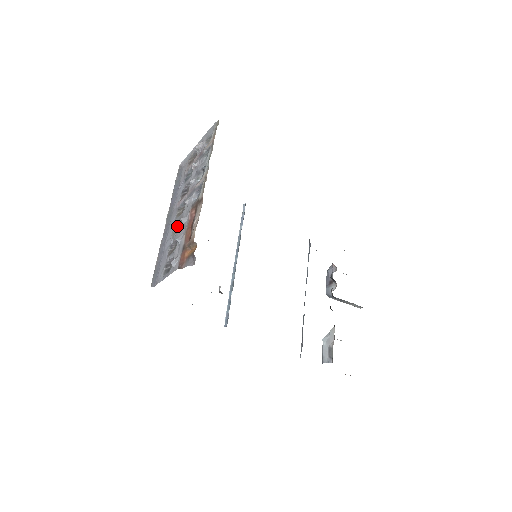
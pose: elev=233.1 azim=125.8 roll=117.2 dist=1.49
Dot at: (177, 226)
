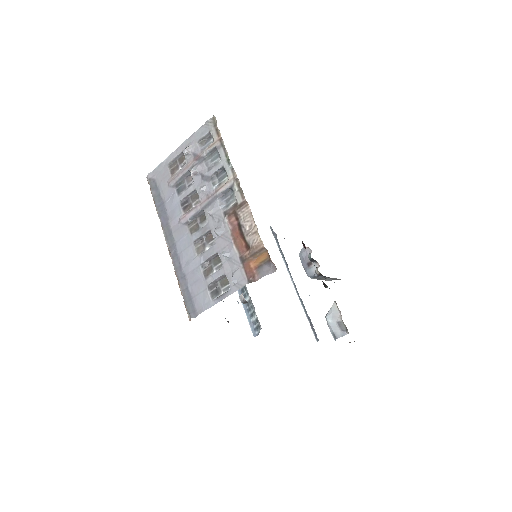
Dot at: (198, 242)
